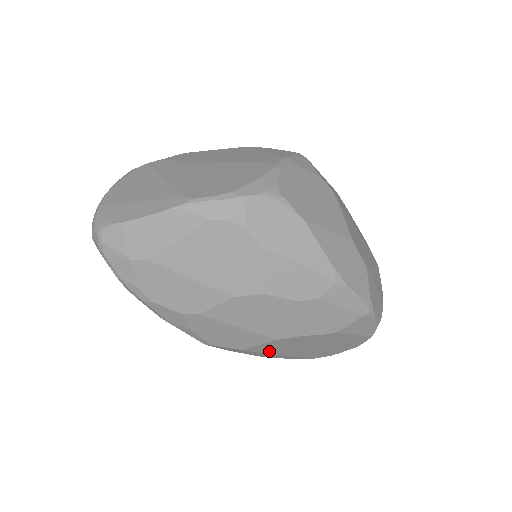
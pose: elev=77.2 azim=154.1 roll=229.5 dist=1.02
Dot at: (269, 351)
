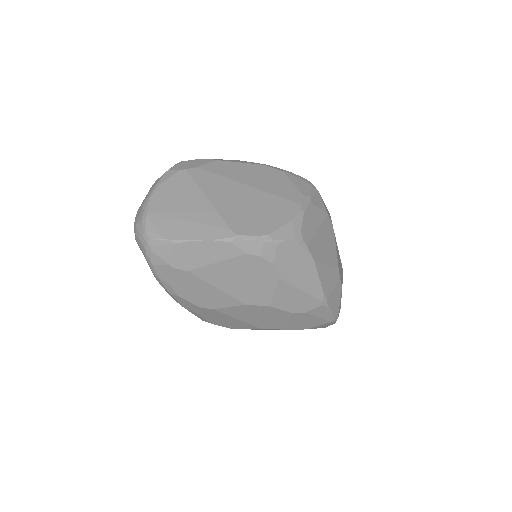
Dot at: occluded
